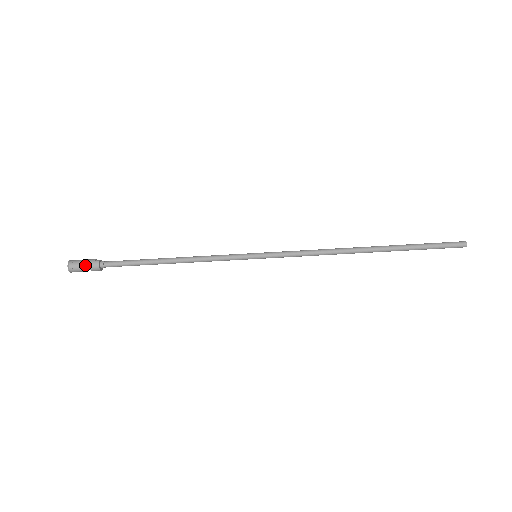
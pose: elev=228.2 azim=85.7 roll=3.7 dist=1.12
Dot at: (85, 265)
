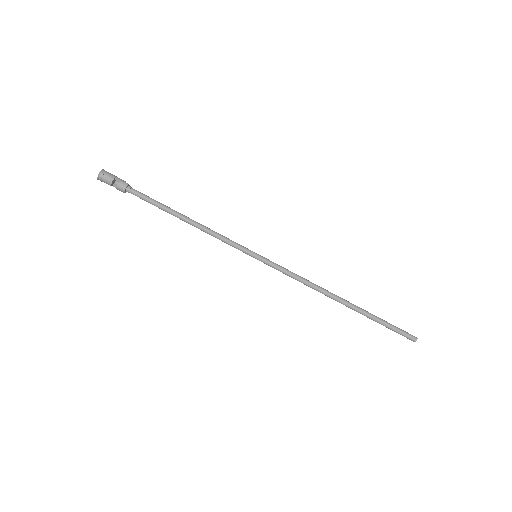
Dot at: (114, 180)
